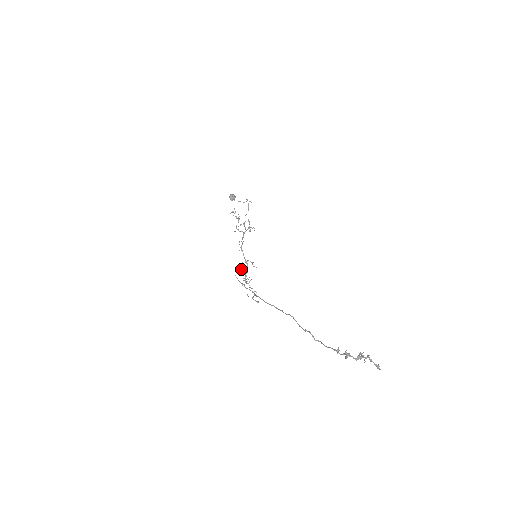
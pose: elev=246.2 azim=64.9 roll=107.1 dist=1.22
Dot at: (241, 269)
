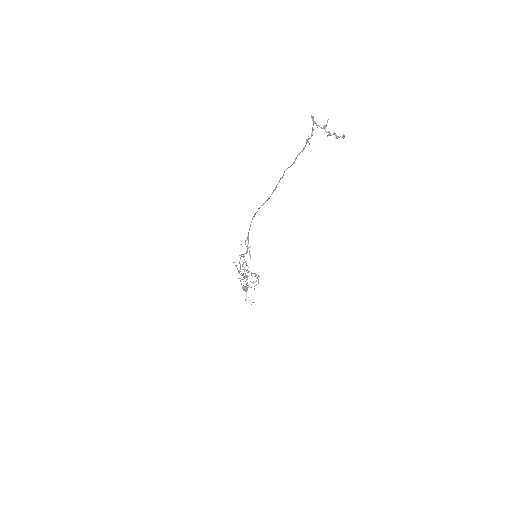
Dot at: occluded
